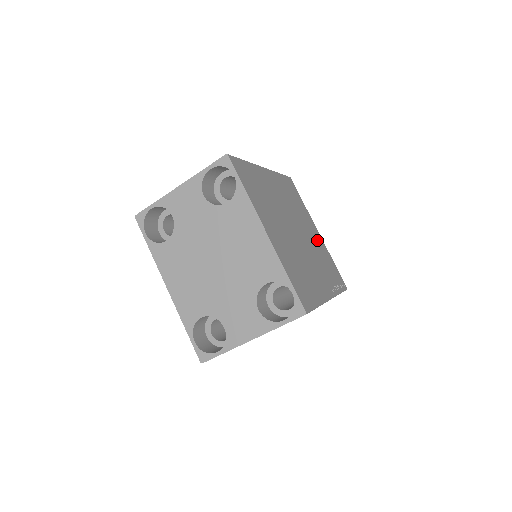
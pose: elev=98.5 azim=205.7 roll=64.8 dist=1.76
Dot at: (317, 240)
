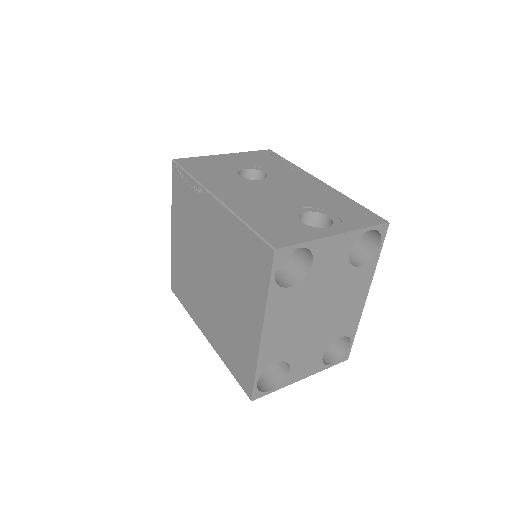
Dot at: occluded
